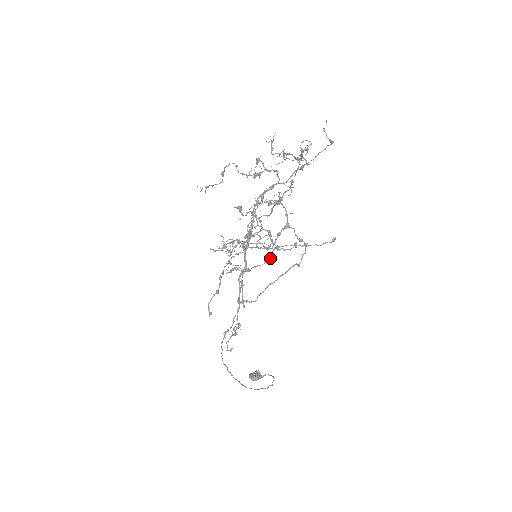
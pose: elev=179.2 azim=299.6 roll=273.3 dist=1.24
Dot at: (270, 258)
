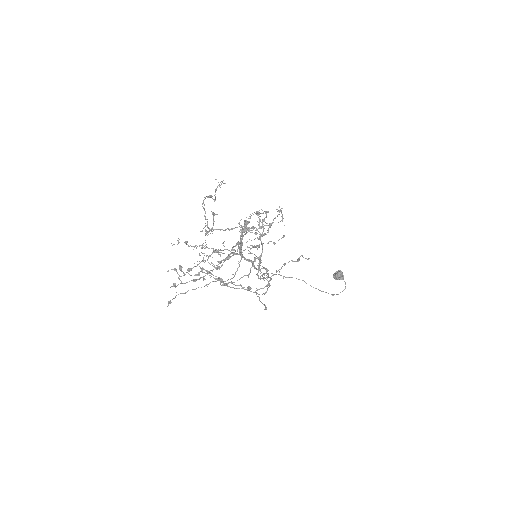
Dot at: occluded
